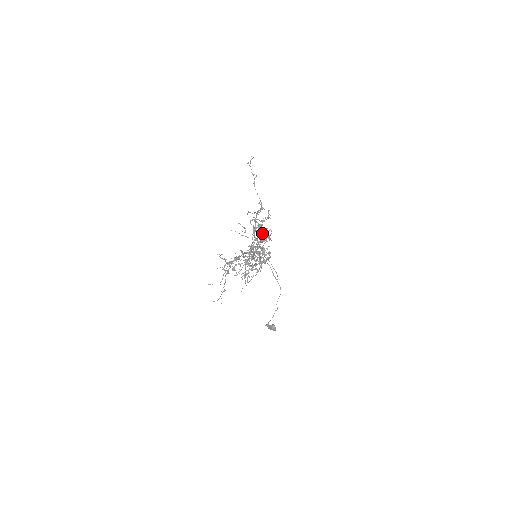
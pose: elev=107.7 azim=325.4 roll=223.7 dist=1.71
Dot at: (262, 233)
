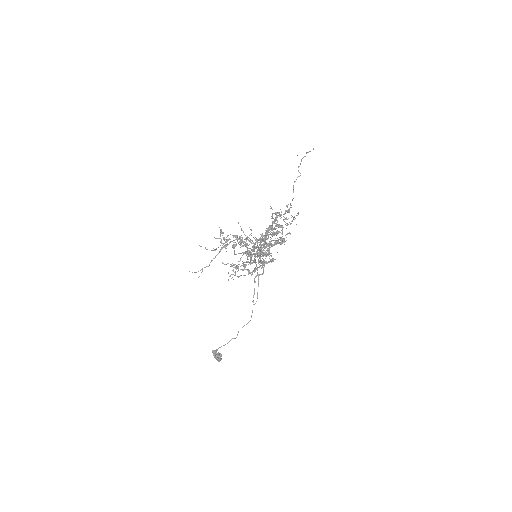
Dot at: (278, 233)
